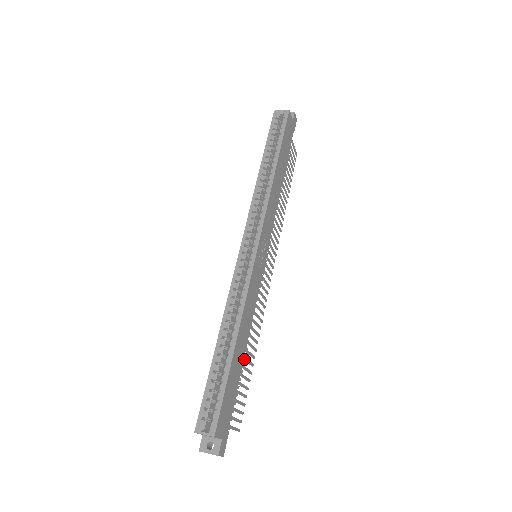
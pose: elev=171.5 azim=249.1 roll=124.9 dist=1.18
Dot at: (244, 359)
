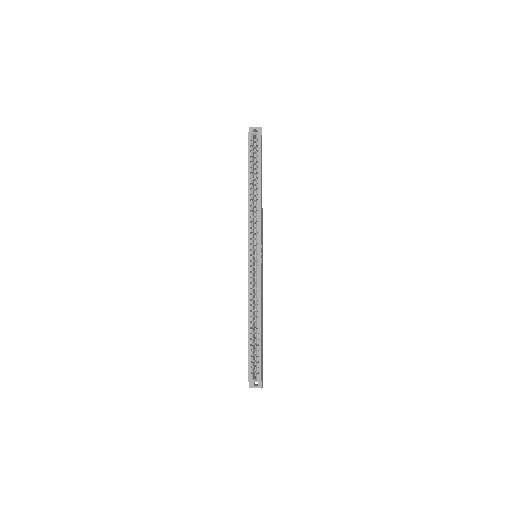
Dot at: occluded
